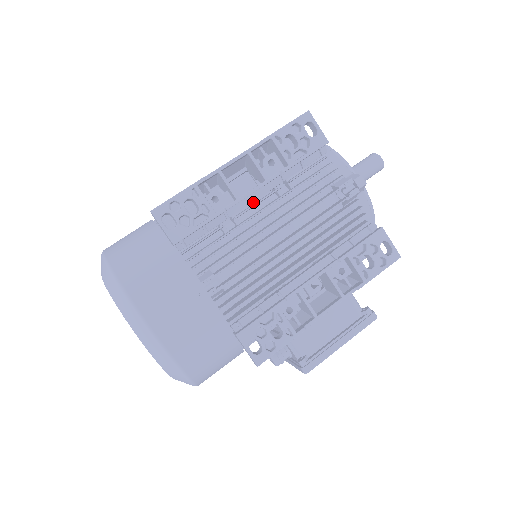
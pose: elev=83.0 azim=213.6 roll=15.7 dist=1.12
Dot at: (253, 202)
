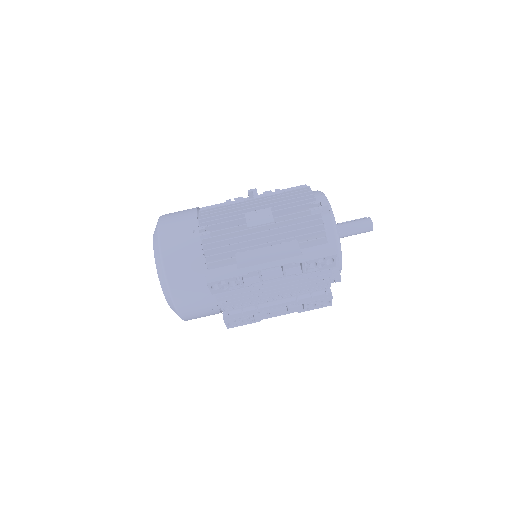
Dot at: occluded
